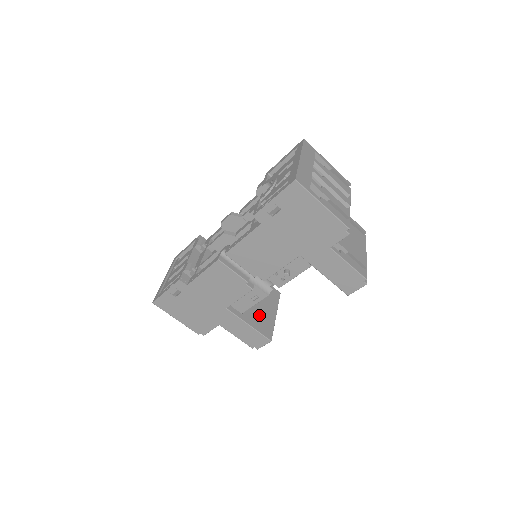
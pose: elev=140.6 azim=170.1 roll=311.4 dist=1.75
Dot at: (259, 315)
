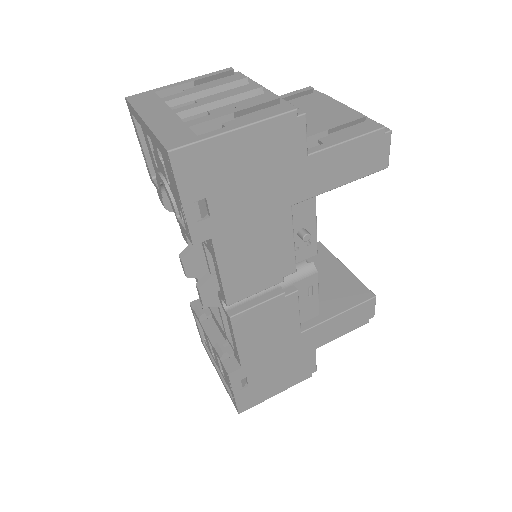
Dot at: (333, 291)
